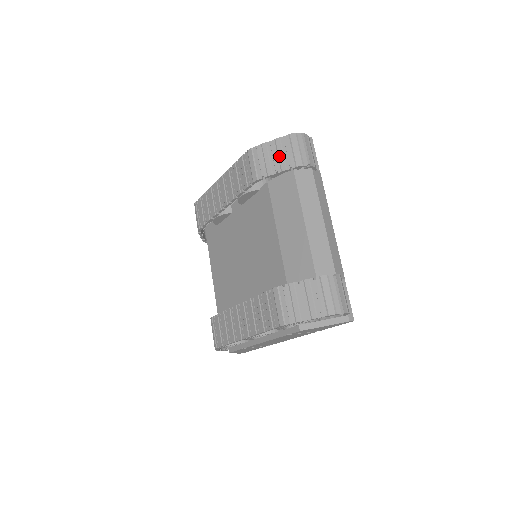
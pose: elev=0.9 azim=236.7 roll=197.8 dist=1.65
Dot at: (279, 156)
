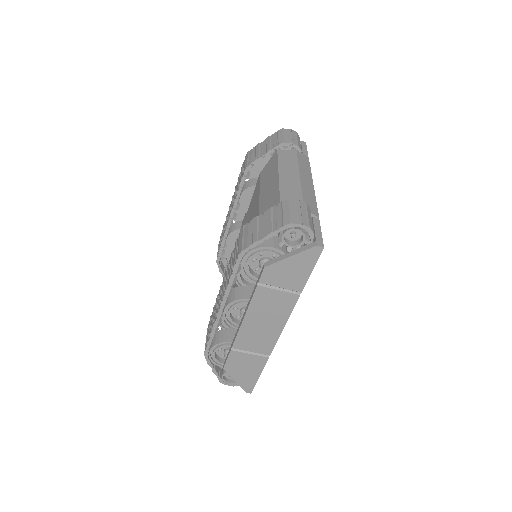
Dot at: (267, 145)
